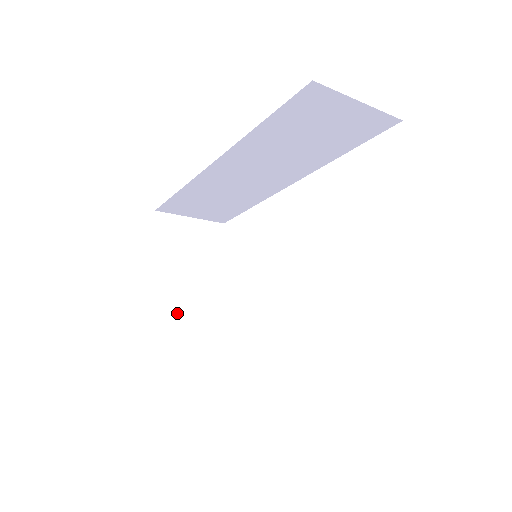
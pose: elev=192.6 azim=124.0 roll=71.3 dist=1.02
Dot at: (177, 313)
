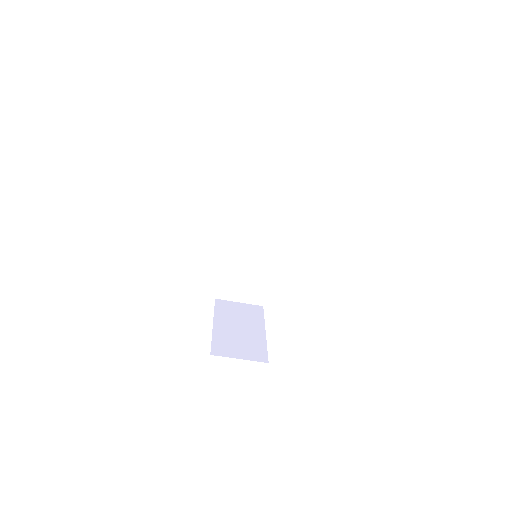
Dot at: (231, 339)
